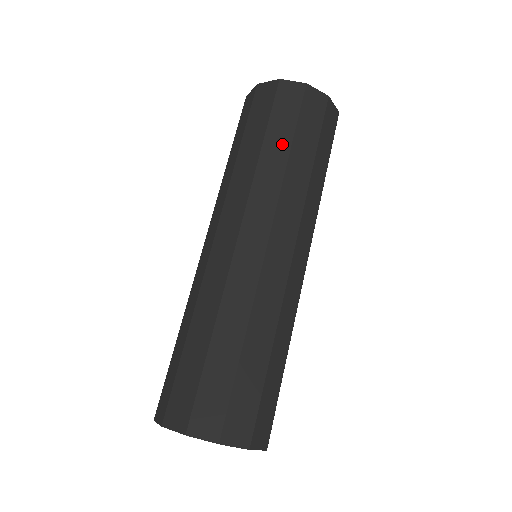
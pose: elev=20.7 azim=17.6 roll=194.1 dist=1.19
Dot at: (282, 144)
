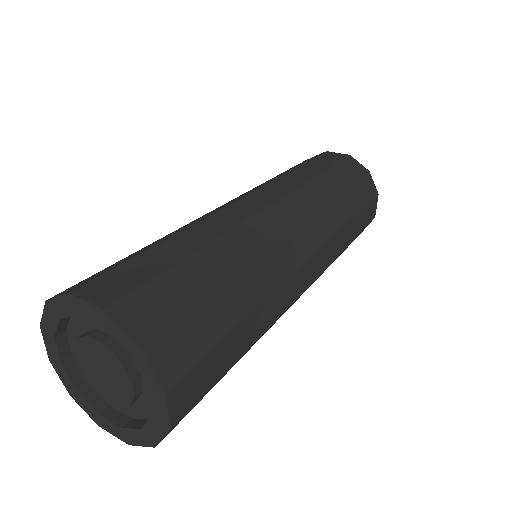
Dot at: (337, 184)
